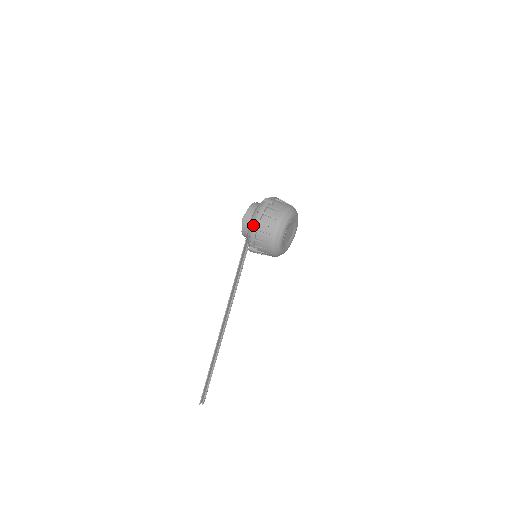
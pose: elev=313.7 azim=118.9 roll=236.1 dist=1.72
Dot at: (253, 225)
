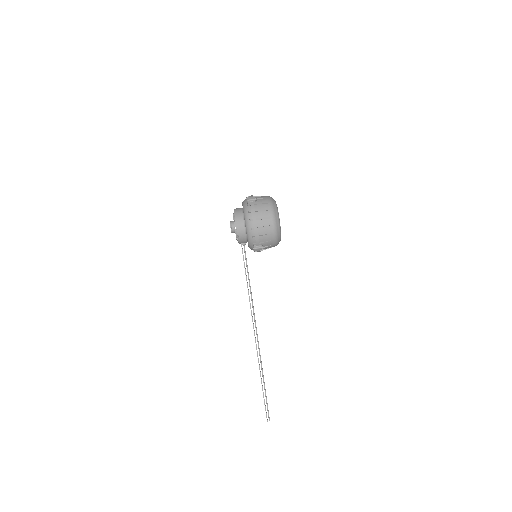
Dot at: (251, 225)
